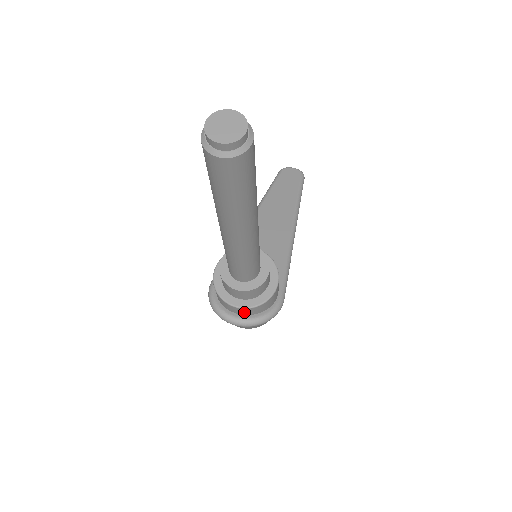
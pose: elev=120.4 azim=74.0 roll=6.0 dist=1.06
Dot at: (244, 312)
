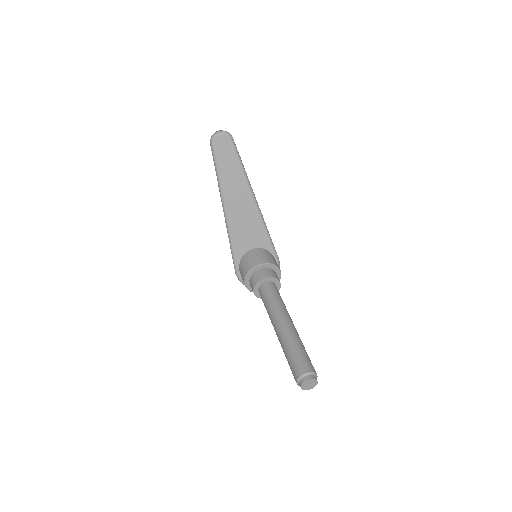
Dot at: occluded
